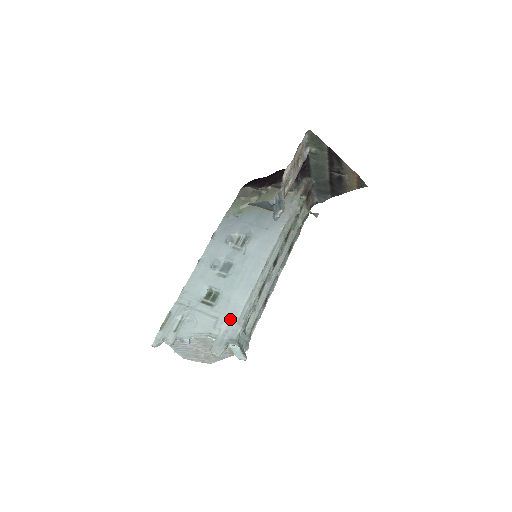
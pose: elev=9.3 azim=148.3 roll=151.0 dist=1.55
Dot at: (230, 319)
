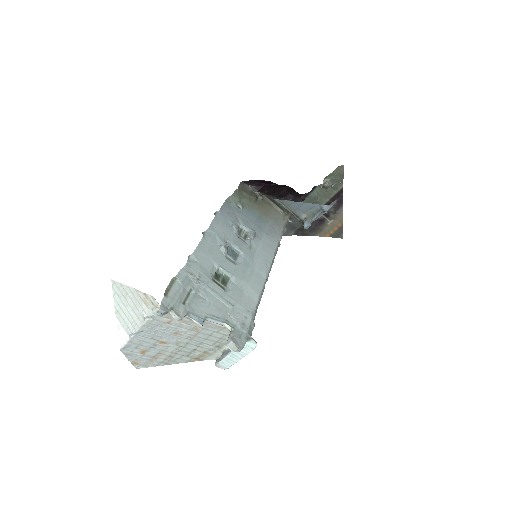
Dot at: (247, 311)
